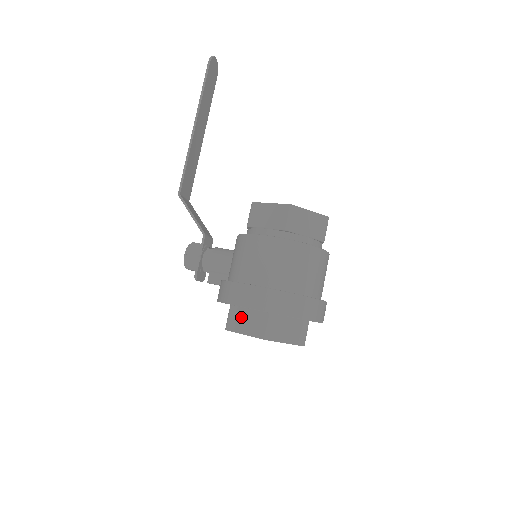
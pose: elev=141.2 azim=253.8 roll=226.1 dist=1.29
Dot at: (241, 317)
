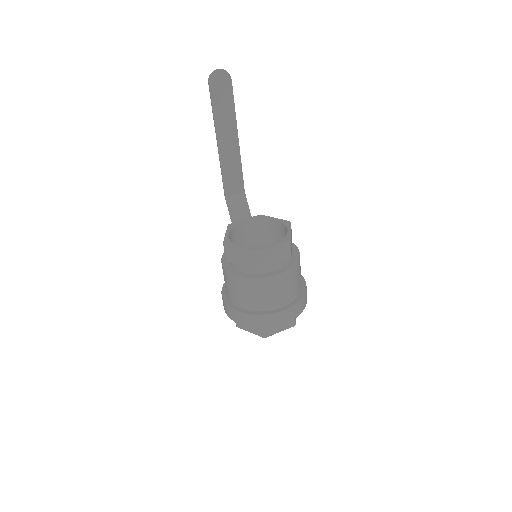
Dot at: occluded
